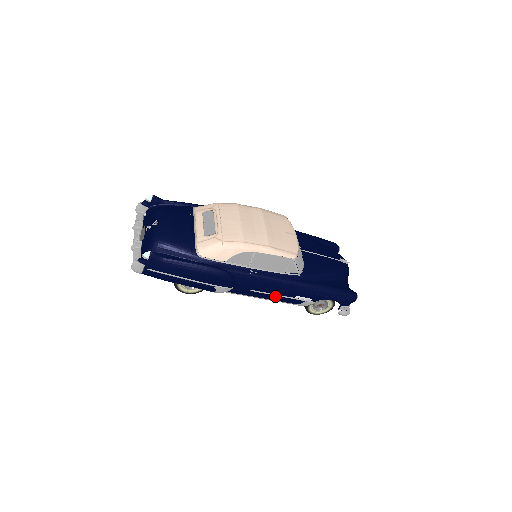
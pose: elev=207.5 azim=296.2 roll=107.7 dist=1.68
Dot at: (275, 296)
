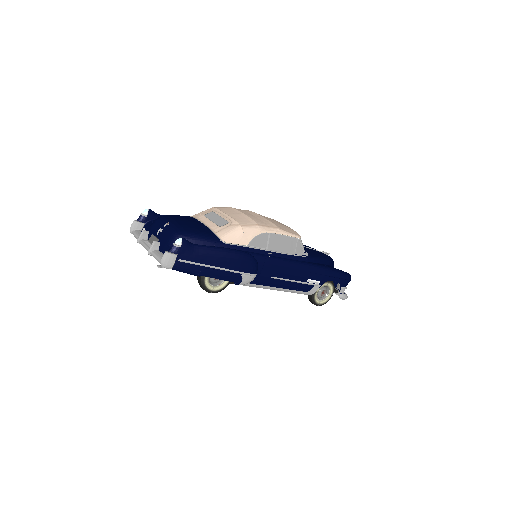
Dot at: (290, 283)
